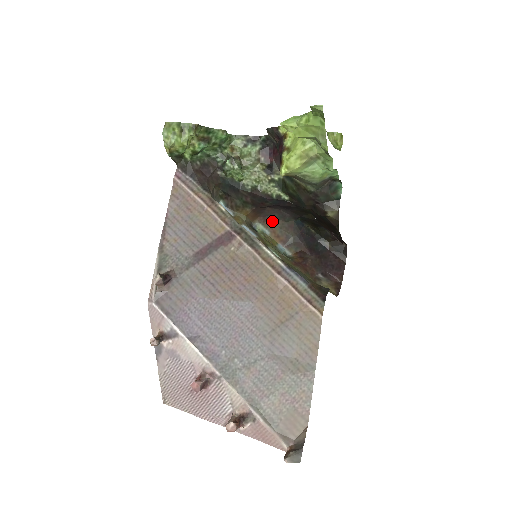
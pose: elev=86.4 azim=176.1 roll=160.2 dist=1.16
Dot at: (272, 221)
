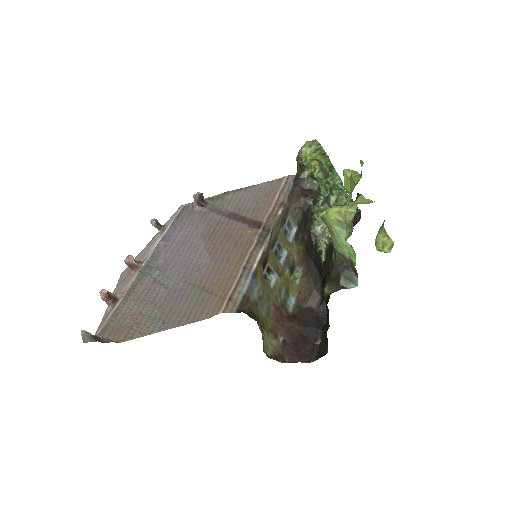
Dot at: (308, 278)
